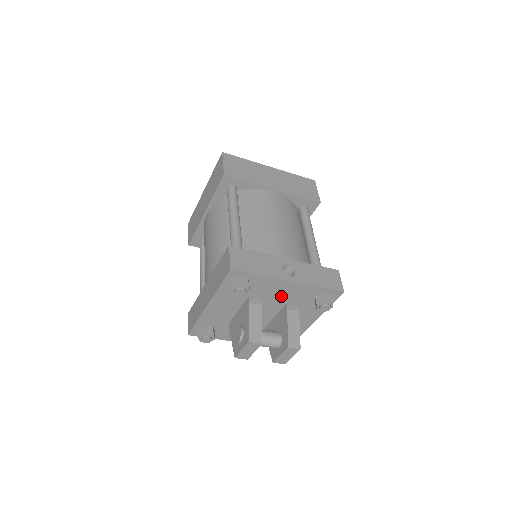
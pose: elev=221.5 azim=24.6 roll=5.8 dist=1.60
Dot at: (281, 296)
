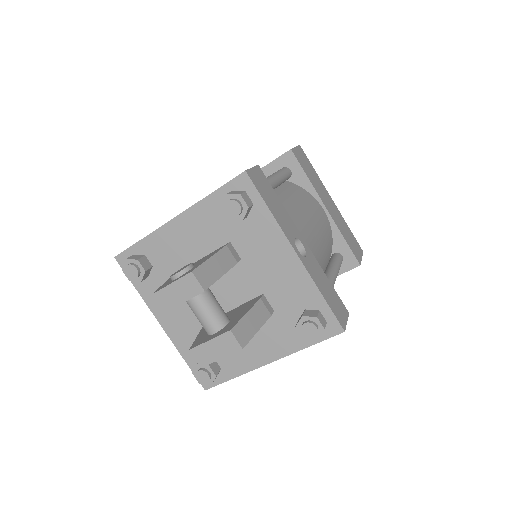
Dot at: (267, 274)
